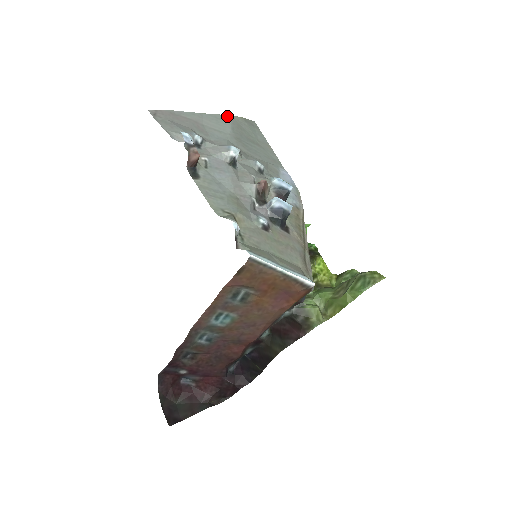
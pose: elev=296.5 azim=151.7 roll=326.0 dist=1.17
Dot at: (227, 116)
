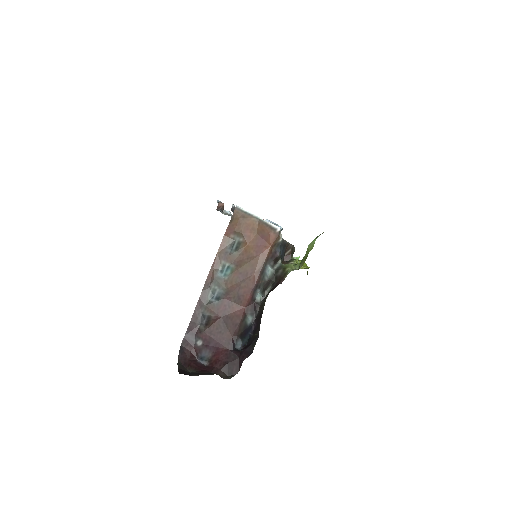
Dot at: occluded
